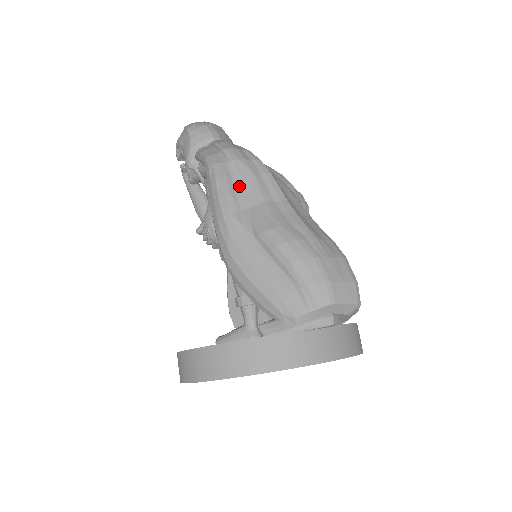
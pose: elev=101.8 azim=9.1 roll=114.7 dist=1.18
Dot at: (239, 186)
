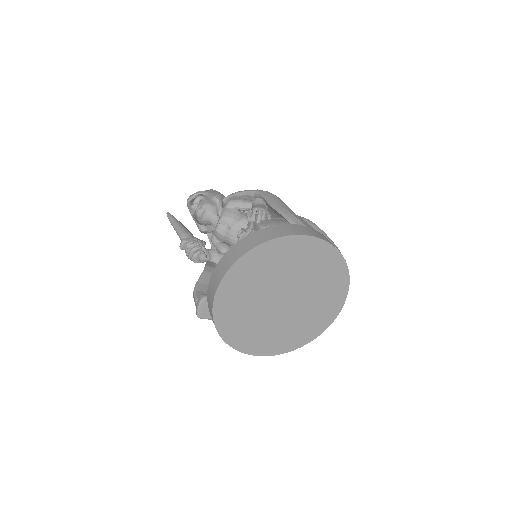
Dot at: occluded
